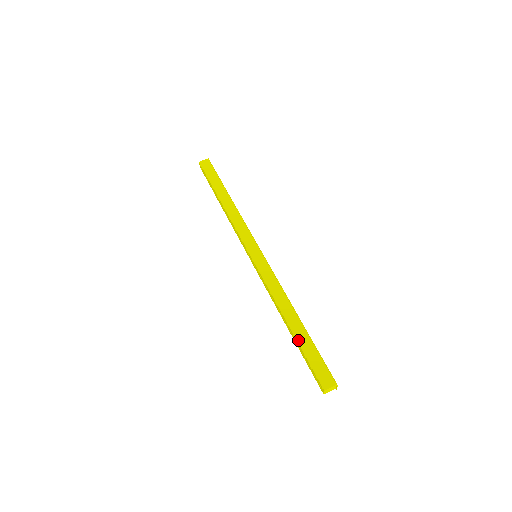
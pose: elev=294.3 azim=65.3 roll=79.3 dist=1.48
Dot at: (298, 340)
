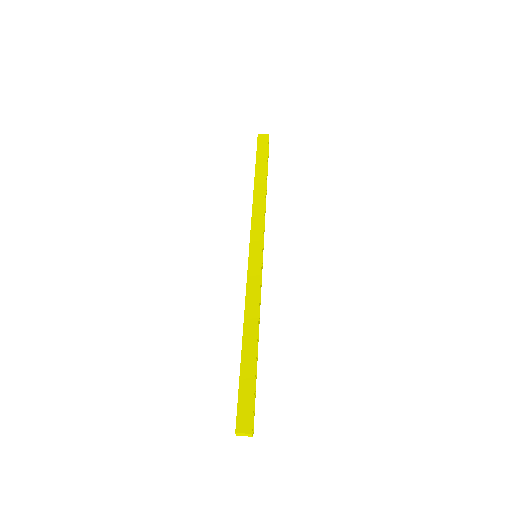
Dot at: (242, 365)
